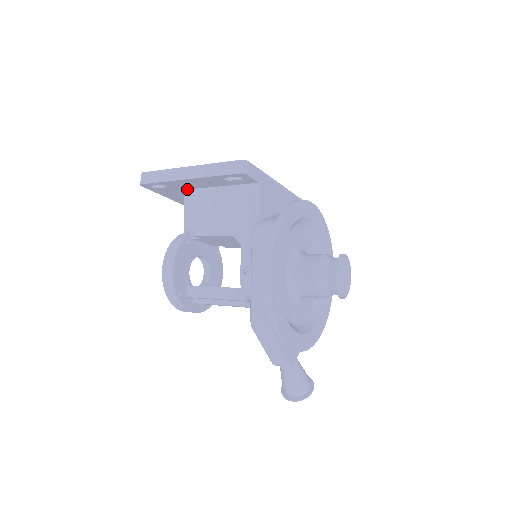
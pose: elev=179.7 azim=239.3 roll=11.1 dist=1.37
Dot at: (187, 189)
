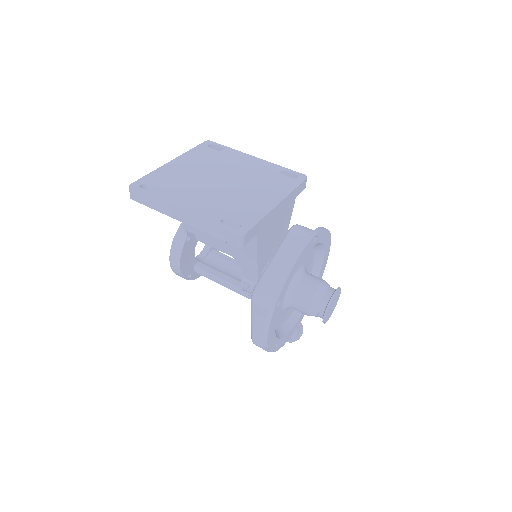
Dot at: occluded
